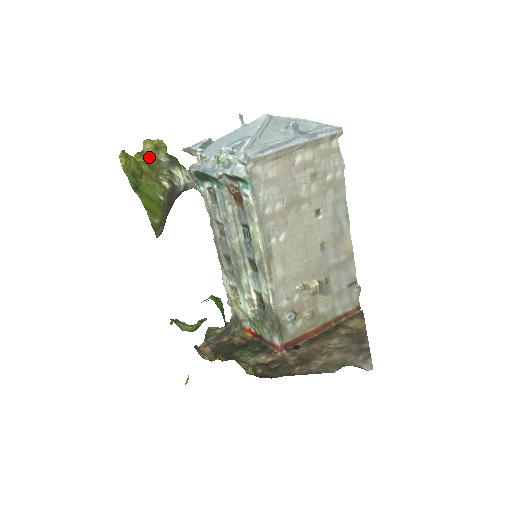
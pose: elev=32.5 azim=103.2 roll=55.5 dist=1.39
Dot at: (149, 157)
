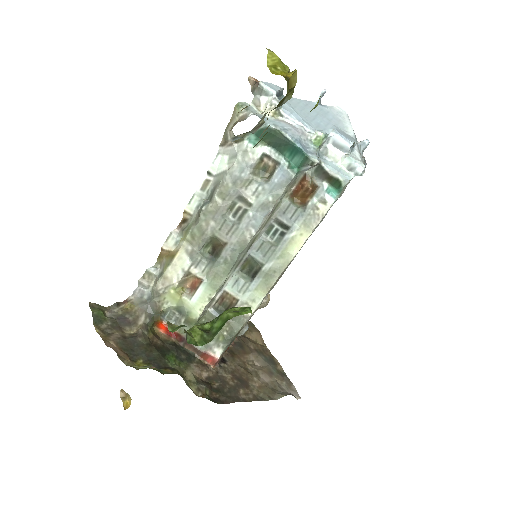
Dot at: occluded
